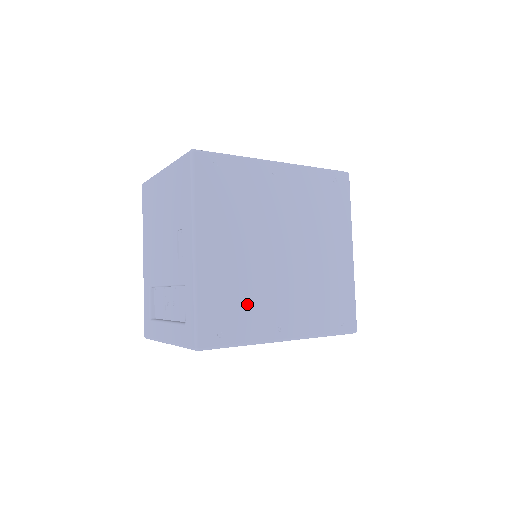
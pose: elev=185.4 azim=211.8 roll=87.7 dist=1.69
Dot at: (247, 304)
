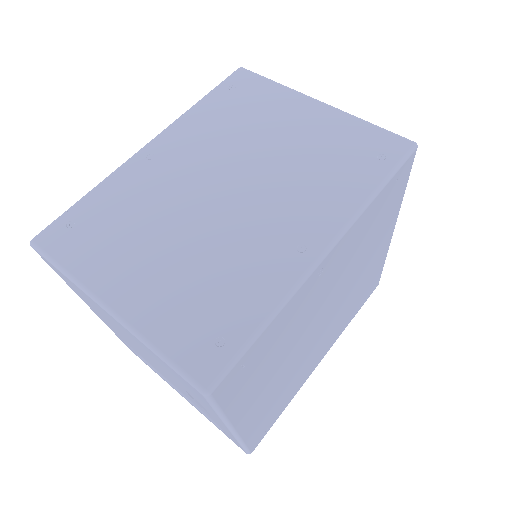
Dot at: (288, 390)
